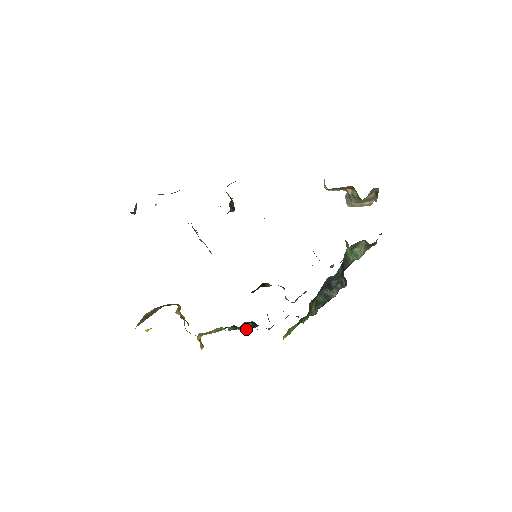
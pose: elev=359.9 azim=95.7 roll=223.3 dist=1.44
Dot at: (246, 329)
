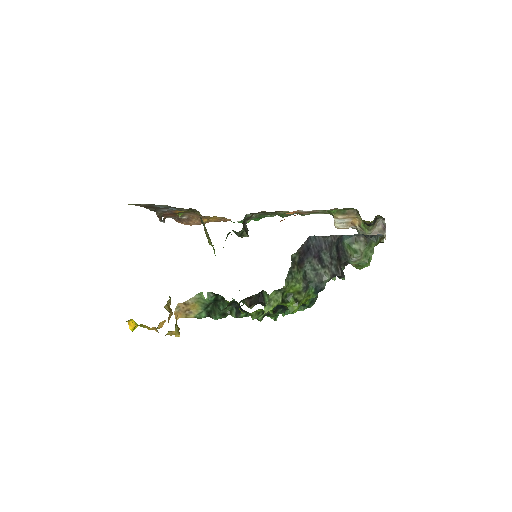
Dot at: (227, 302)
